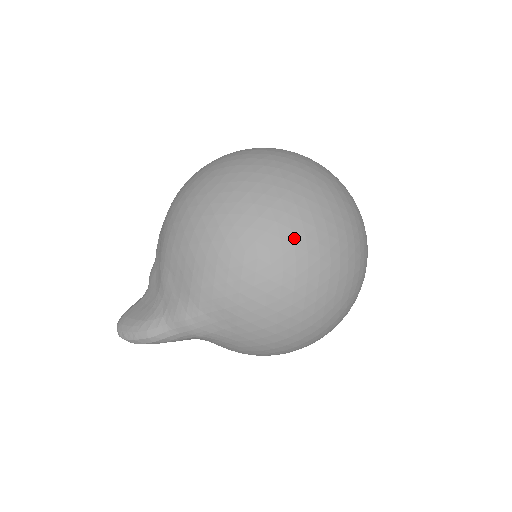
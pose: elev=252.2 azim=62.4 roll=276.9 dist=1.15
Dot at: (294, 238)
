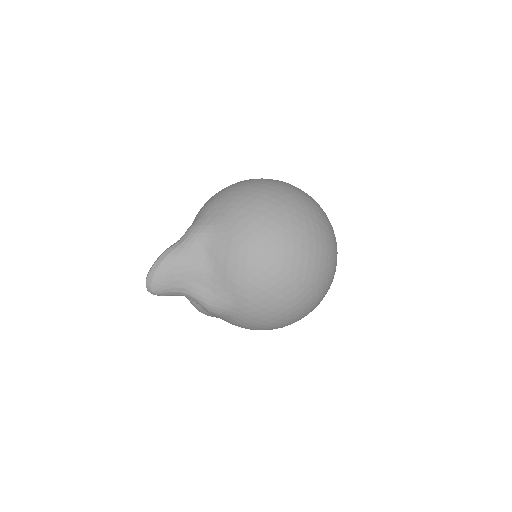
Dot at: occluded
